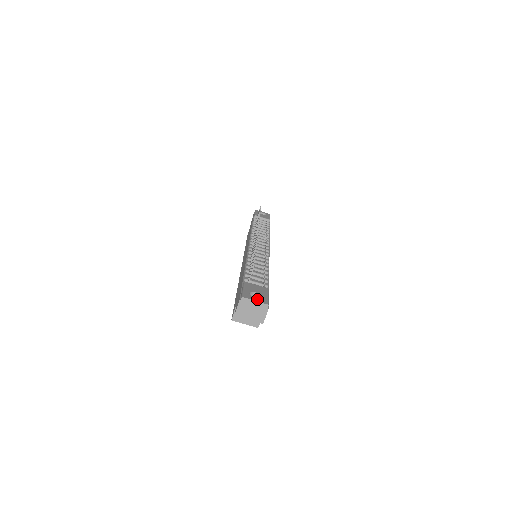
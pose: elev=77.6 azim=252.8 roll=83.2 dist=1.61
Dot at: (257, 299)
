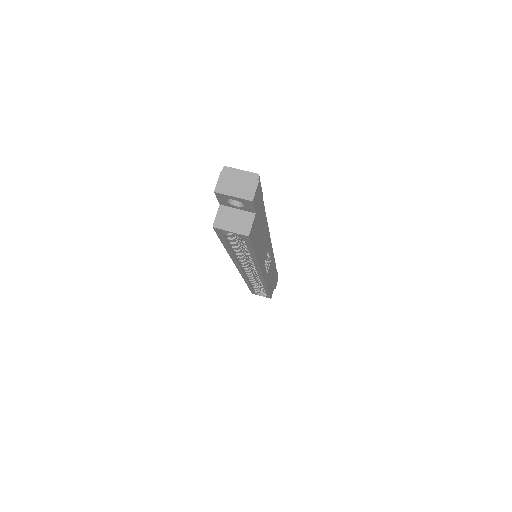
Dot at: (244, 173)
